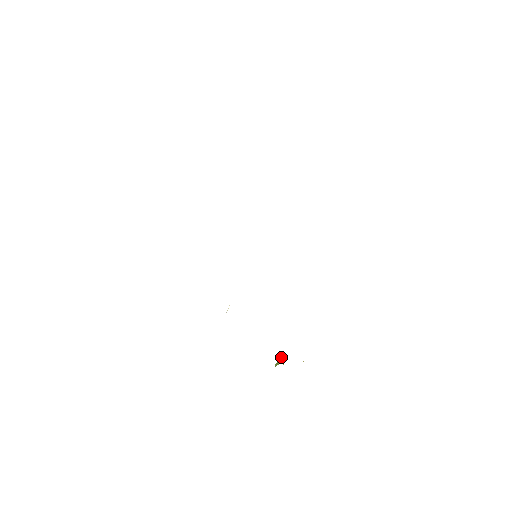
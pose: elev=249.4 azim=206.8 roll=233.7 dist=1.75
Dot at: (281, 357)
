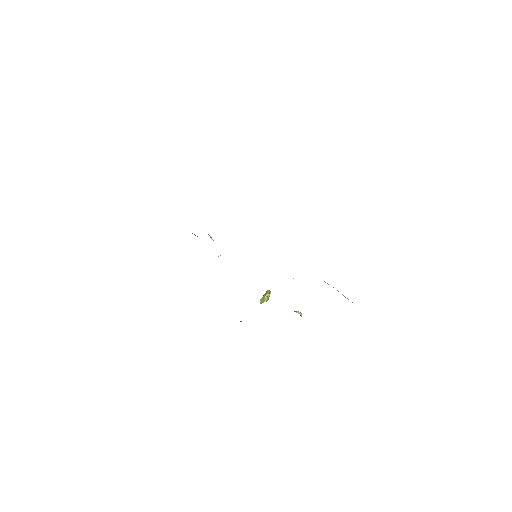
Dot at: (269, 290)
